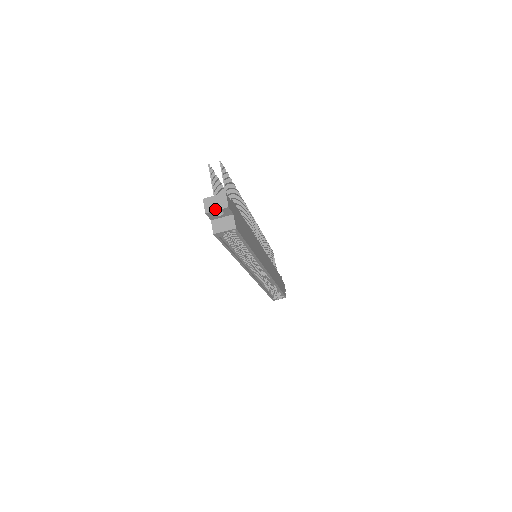
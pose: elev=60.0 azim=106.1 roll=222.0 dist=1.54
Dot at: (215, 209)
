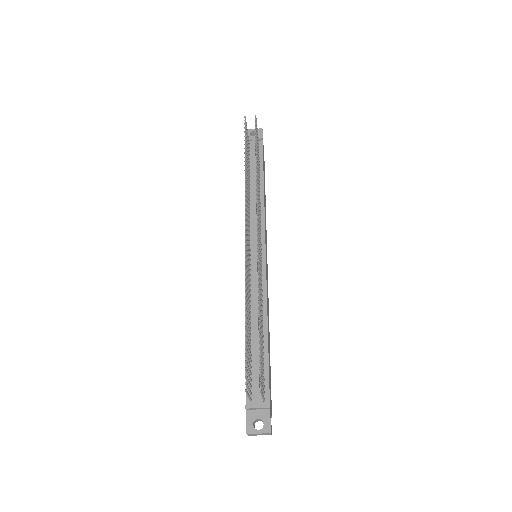
Dot at: occluded
